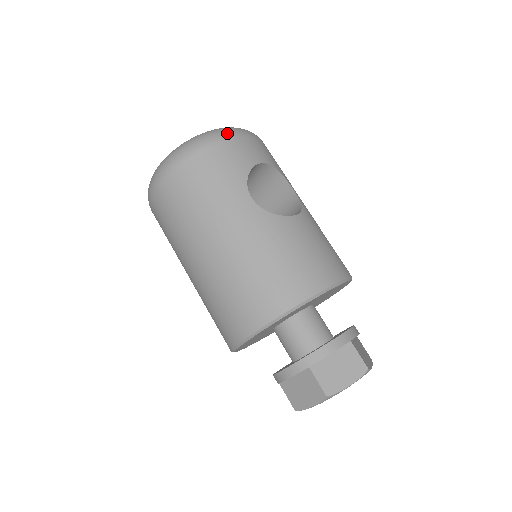
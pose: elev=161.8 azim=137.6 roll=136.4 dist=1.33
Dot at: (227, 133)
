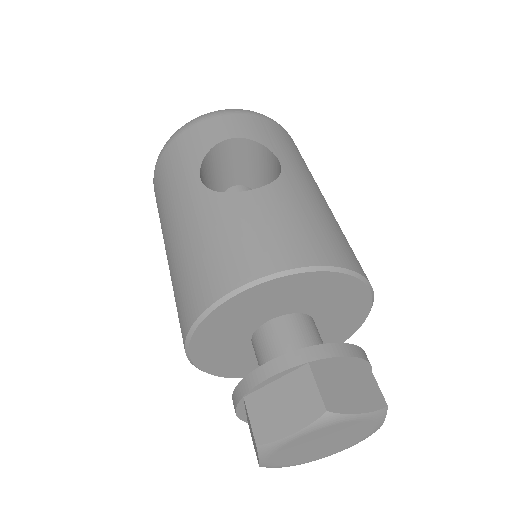
Dot at: (202, 117)
